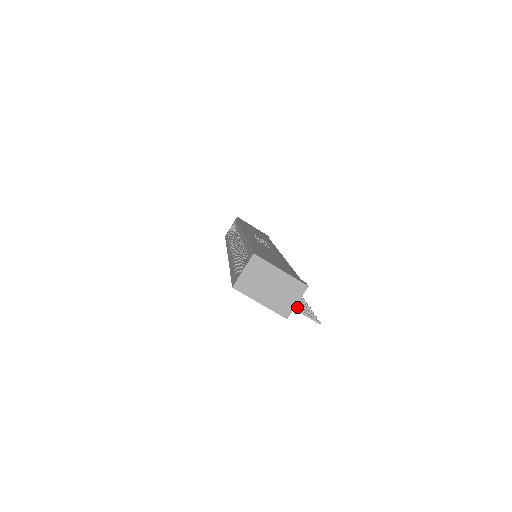
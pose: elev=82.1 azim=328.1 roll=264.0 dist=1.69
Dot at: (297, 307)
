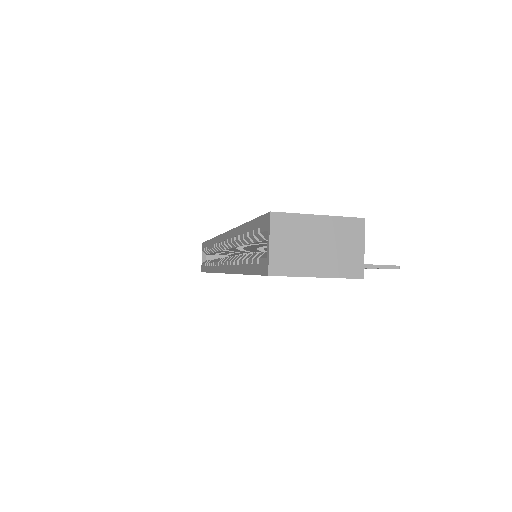
Dot at: occluded
